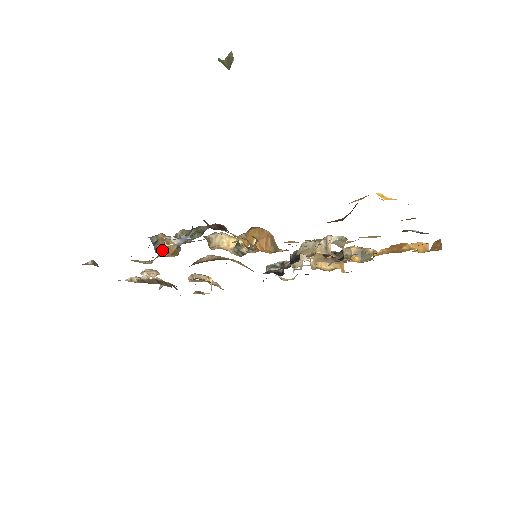
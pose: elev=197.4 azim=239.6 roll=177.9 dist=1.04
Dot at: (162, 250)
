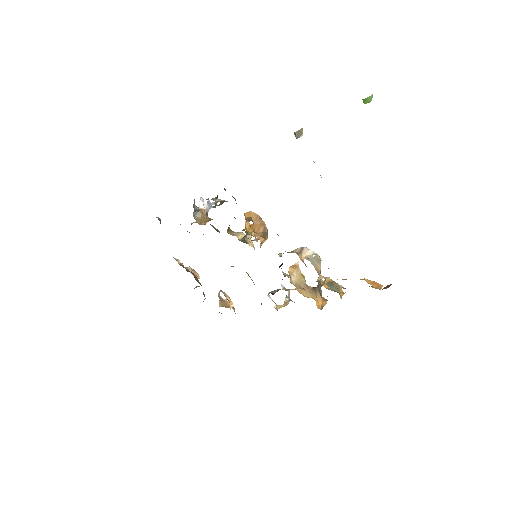
Dot at: (198, 219)
